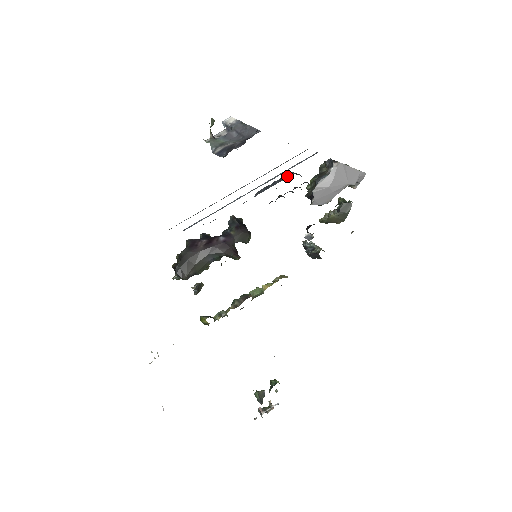
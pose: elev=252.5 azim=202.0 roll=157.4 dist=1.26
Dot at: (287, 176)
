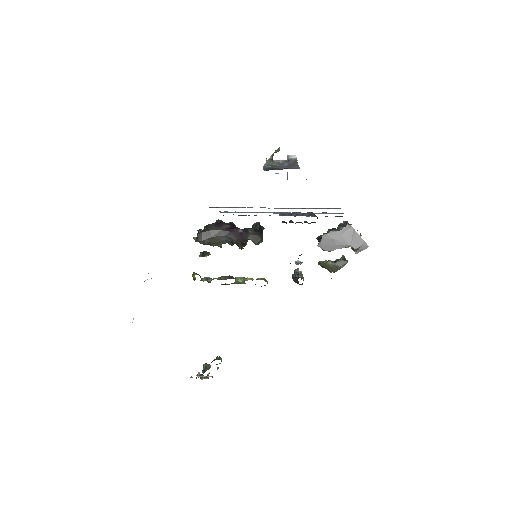
Dot at: (310, 215)
